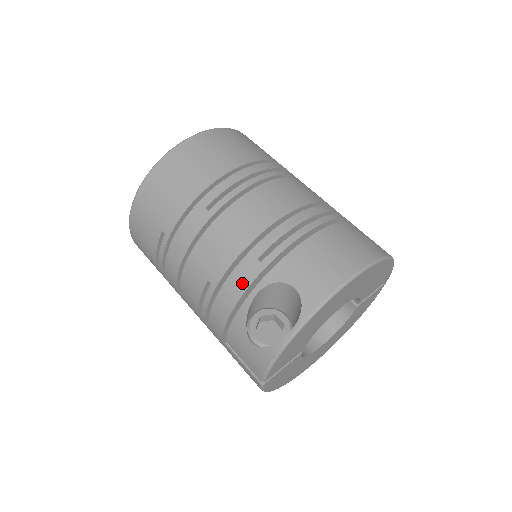
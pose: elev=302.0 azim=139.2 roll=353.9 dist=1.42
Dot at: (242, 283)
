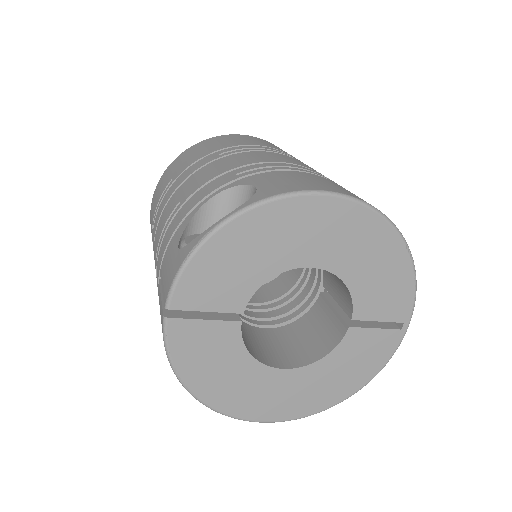
Dot at: (207, 191)
